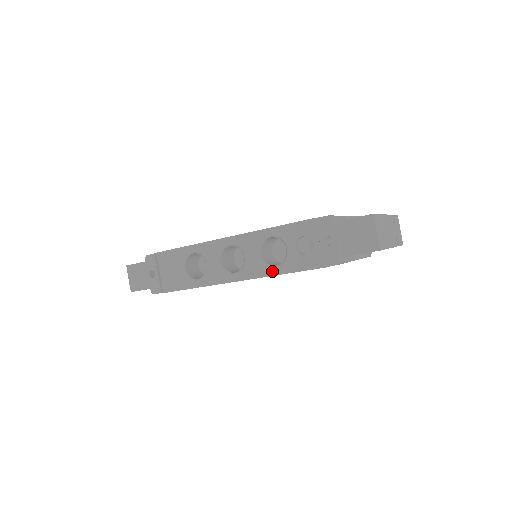
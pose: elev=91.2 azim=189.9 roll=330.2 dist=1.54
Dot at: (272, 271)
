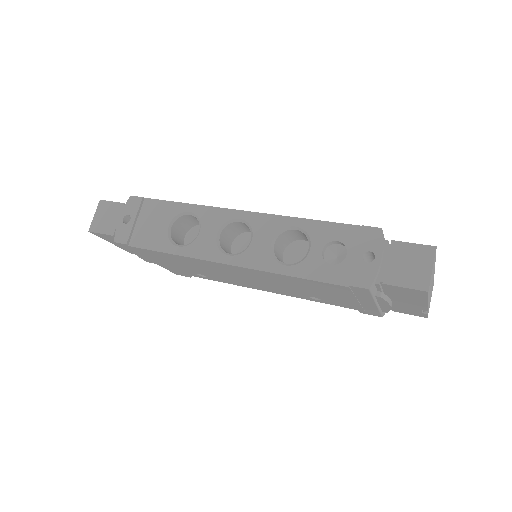
Dot at: (279, 268)
